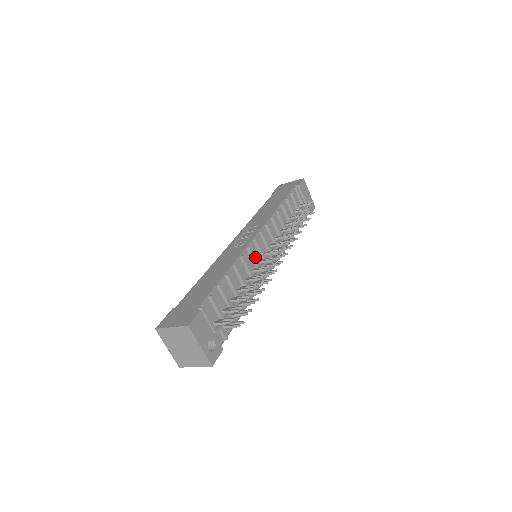
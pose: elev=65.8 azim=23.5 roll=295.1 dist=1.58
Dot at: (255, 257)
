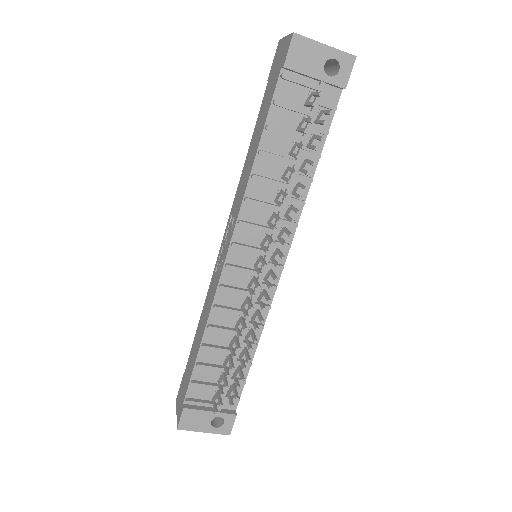
Dot at: (236, 290)
